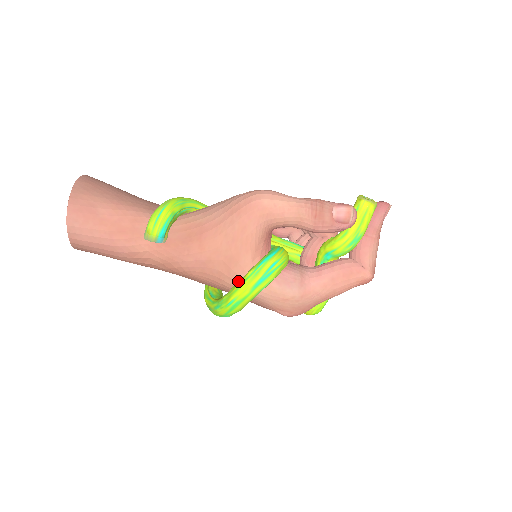
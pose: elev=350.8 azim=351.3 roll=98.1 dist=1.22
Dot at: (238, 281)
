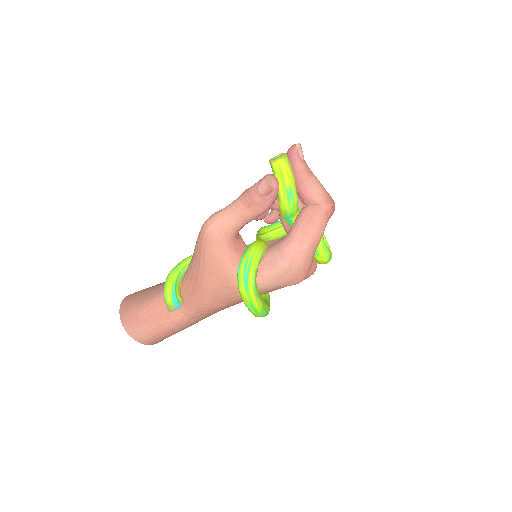
Dot at: occluded
